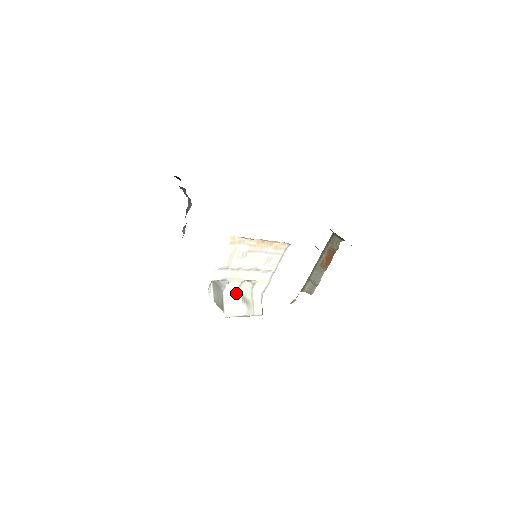
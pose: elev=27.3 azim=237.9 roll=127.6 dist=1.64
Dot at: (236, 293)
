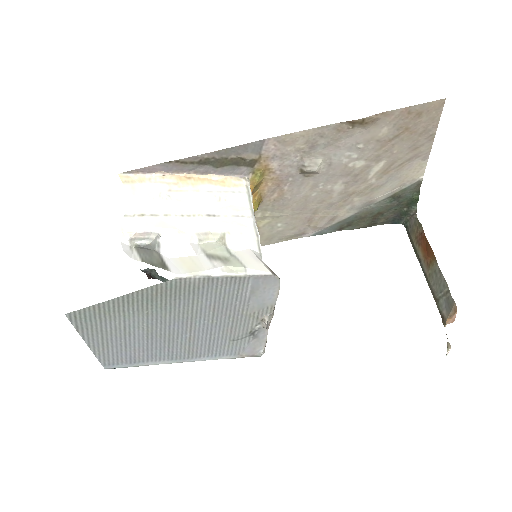
Dot at: (190, 252)
